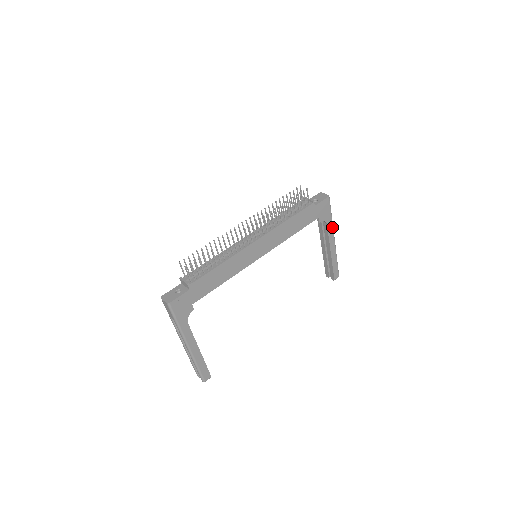
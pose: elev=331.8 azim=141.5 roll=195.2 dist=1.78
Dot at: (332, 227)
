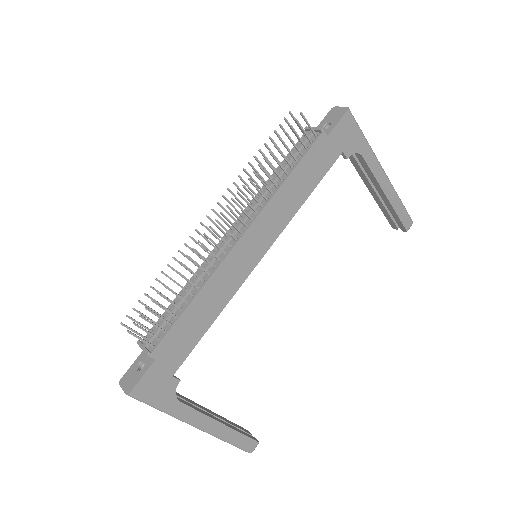
Dot at: (373, 156)
